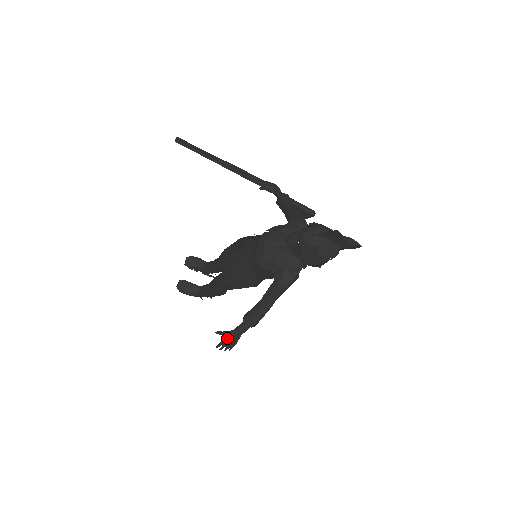
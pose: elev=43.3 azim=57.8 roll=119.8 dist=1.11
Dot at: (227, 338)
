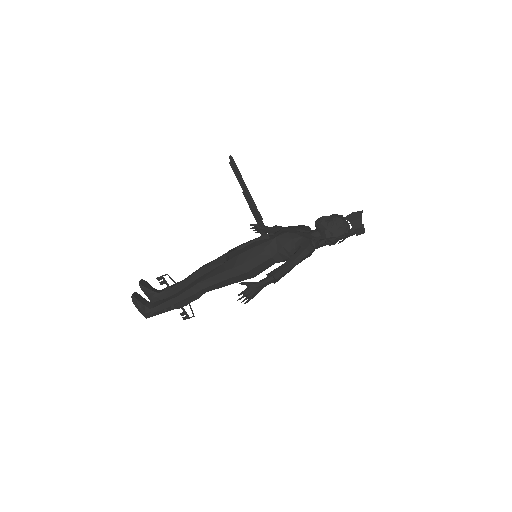
Dot at: (252, 286)
